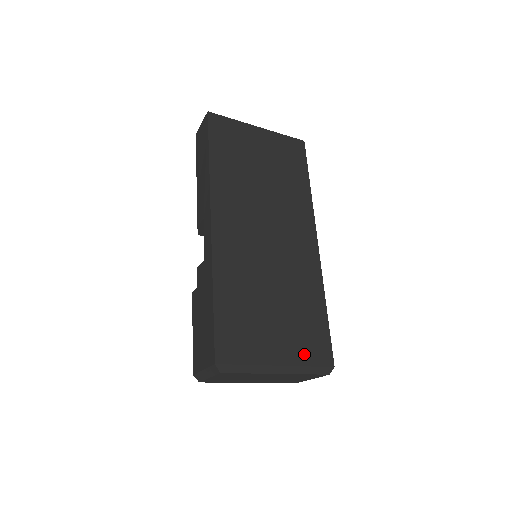
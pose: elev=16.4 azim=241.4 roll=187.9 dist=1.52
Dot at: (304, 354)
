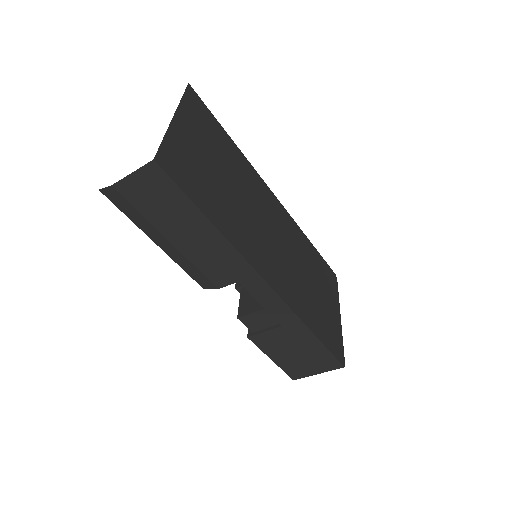
Dot at: (333, 291)
